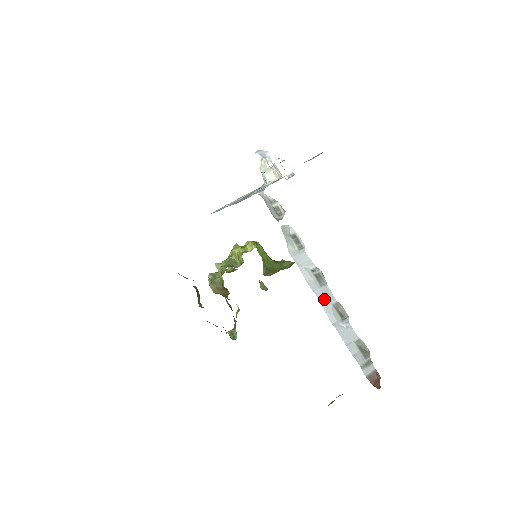
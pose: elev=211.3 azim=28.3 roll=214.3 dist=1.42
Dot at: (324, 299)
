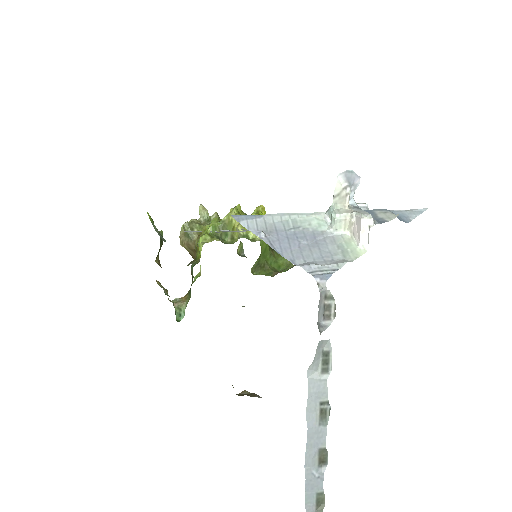
Dot at: (313, 440)
